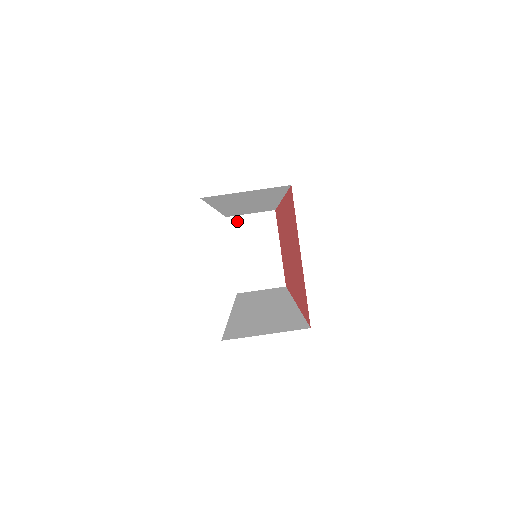
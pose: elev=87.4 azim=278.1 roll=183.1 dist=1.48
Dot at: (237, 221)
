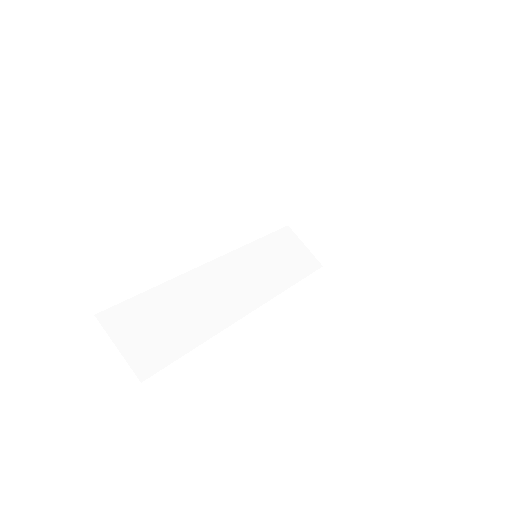
Dot at: (343, 180)
